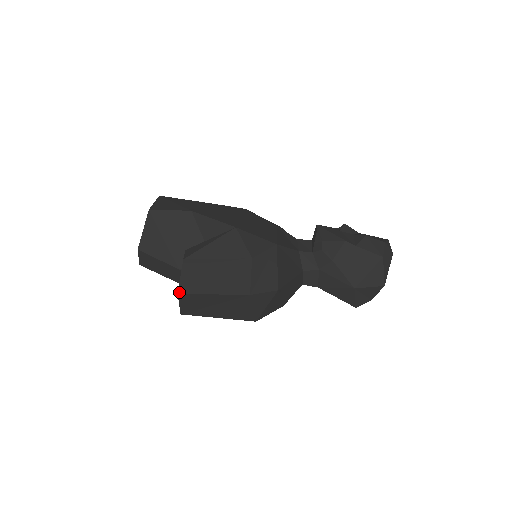
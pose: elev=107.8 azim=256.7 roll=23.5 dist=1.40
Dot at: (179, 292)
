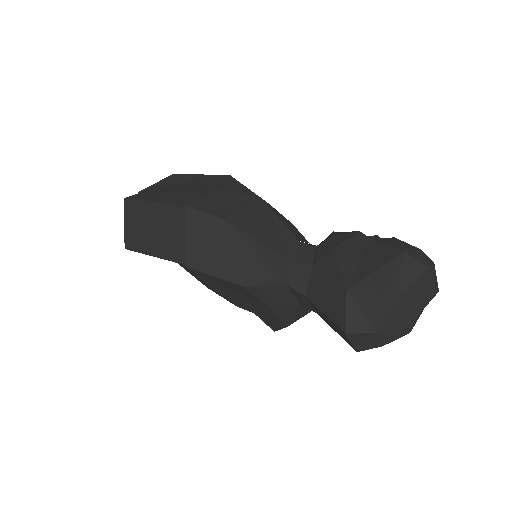
Dot at: (127, 197)
